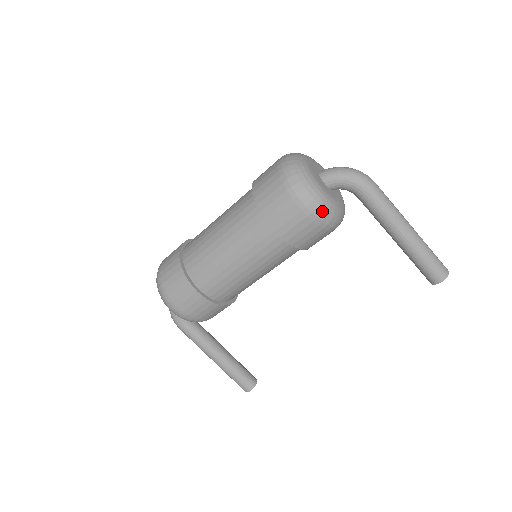
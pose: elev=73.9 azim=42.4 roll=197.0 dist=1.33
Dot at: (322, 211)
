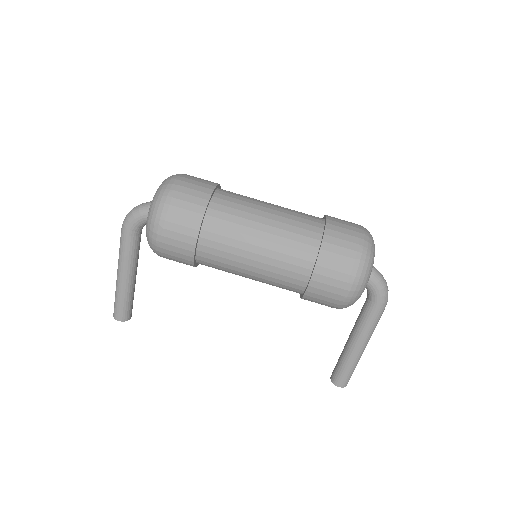
Dot at: (352, 301)
